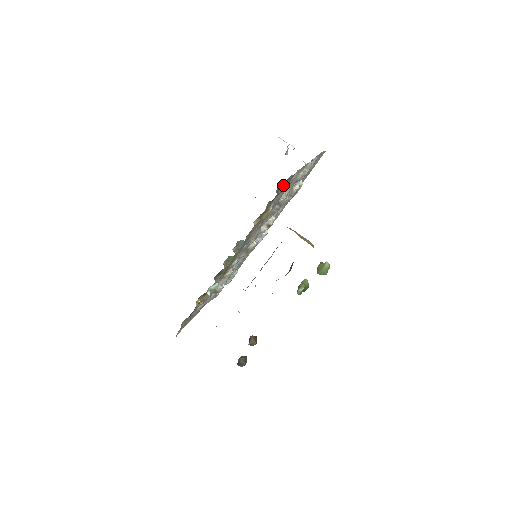
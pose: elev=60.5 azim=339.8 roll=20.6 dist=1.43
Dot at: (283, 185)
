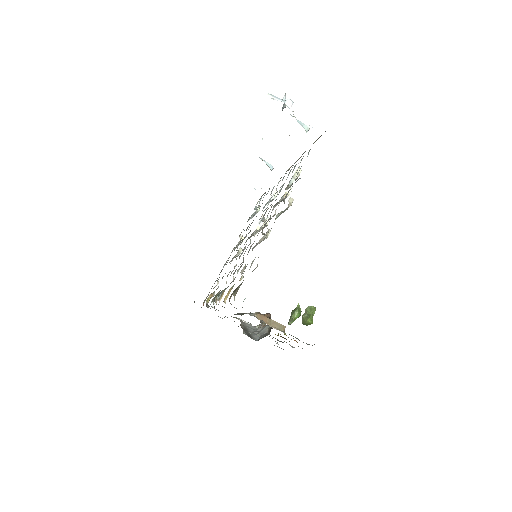
Dot at: occluded
